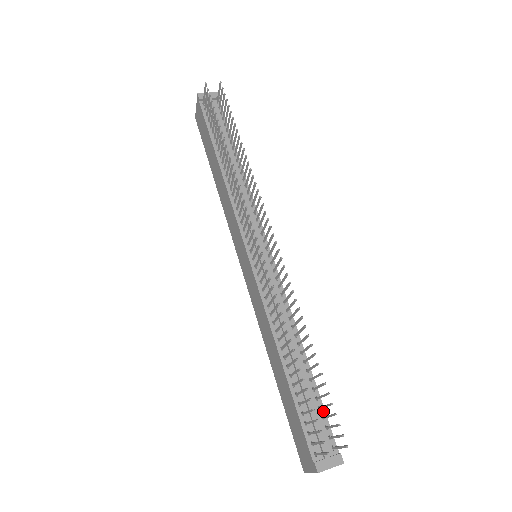
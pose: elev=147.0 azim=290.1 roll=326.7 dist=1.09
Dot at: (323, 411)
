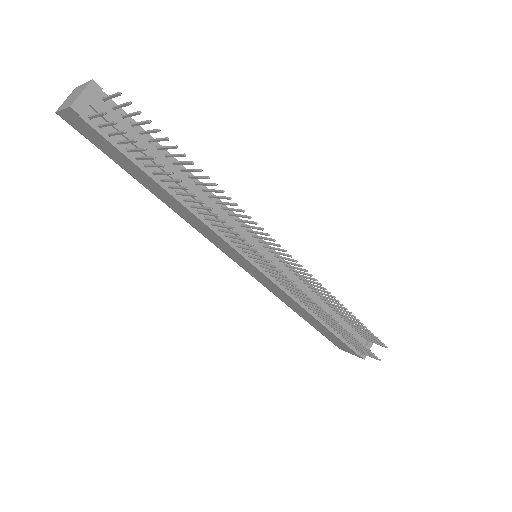
Dot at: (353, 326)
